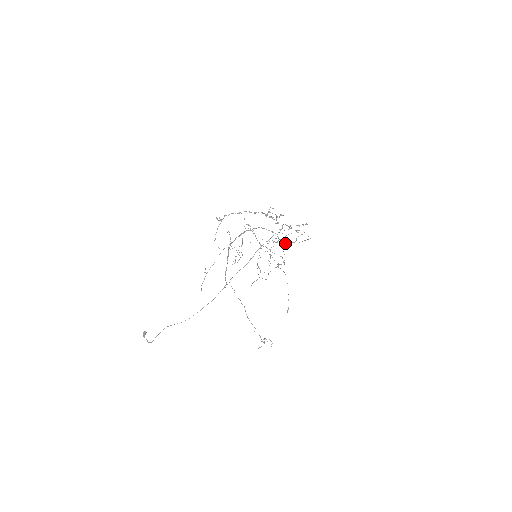
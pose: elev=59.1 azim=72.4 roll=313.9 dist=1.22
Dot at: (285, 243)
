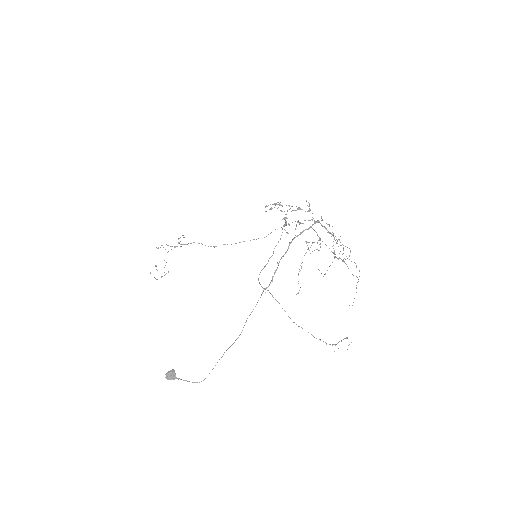
Dot at: occluded
